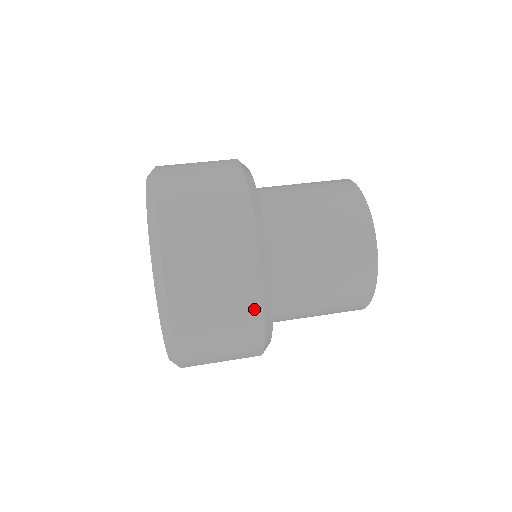
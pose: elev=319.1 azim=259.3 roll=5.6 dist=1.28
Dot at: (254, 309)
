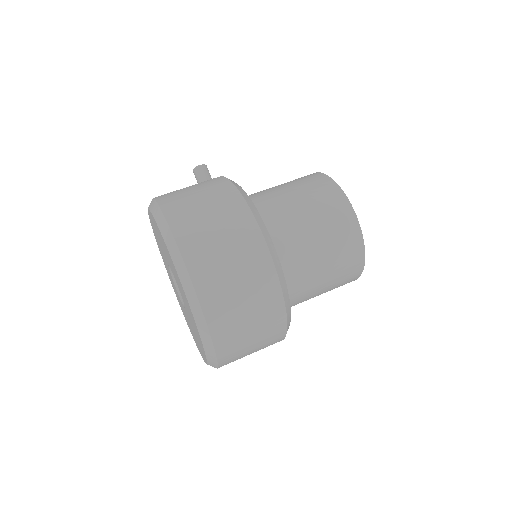
Dot at: occluded
